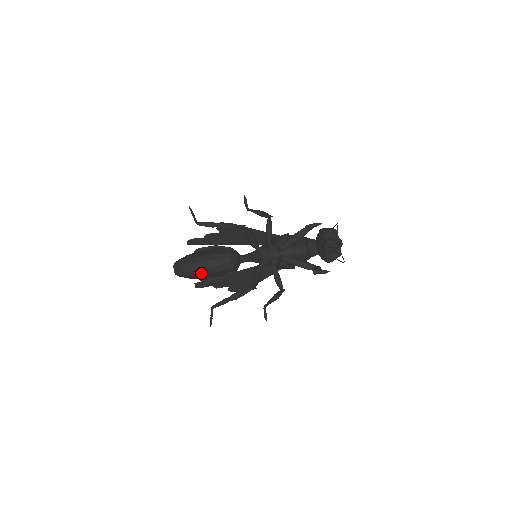
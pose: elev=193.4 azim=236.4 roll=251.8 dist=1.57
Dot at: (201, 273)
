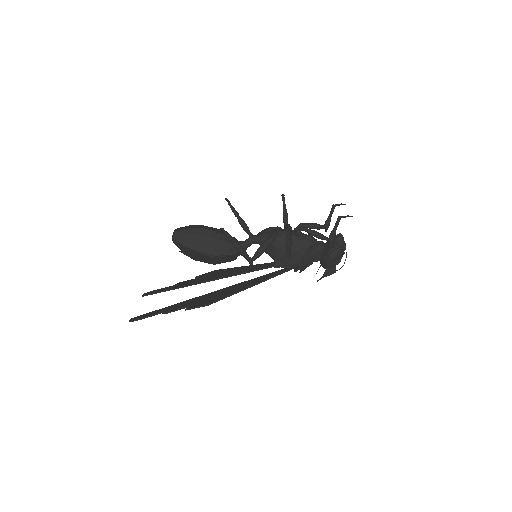
Dot at: (206, 233)
